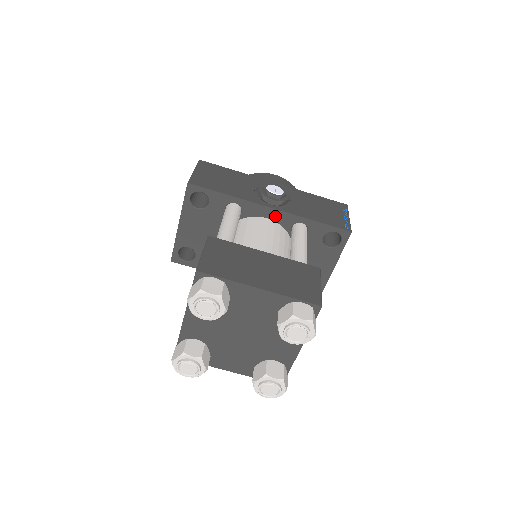
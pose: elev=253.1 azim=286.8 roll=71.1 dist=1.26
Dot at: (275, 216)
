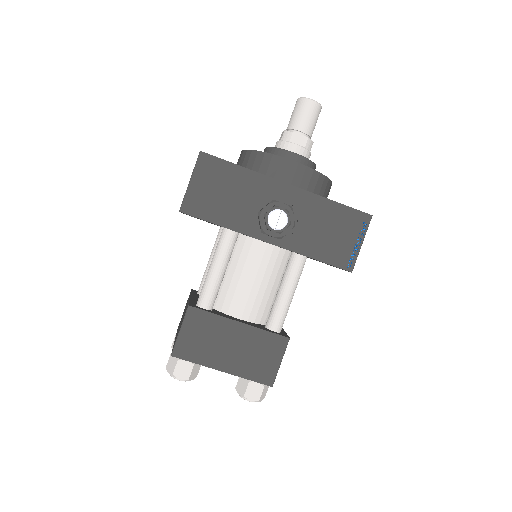
Dot at: (273, 245)
